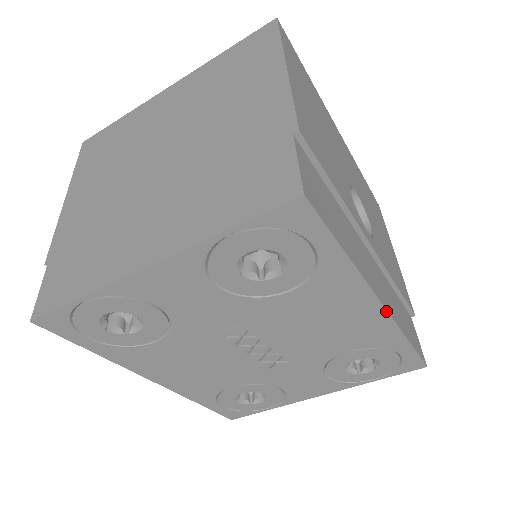
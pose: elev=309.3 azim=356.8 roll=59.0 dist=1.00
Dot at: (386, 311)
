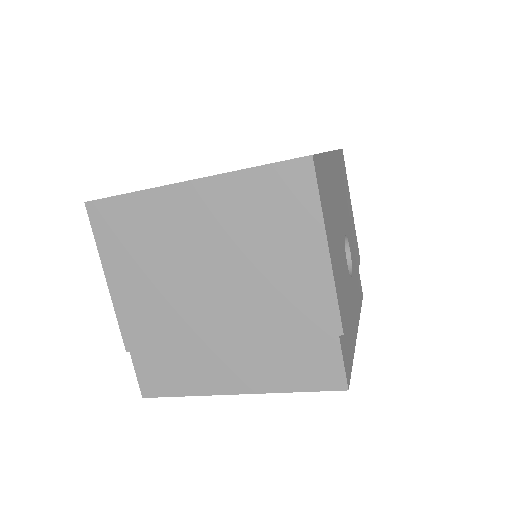
Dot at: (357, 329)
